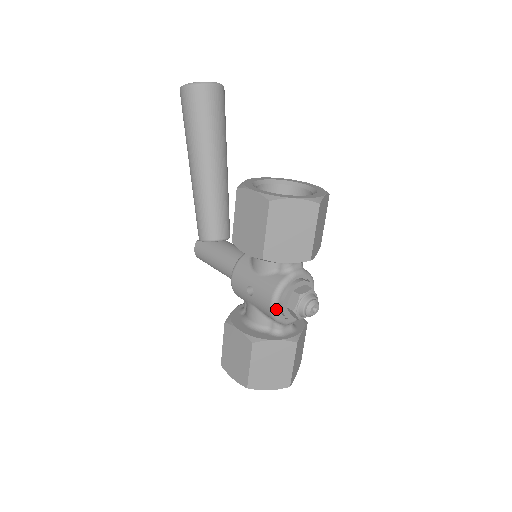
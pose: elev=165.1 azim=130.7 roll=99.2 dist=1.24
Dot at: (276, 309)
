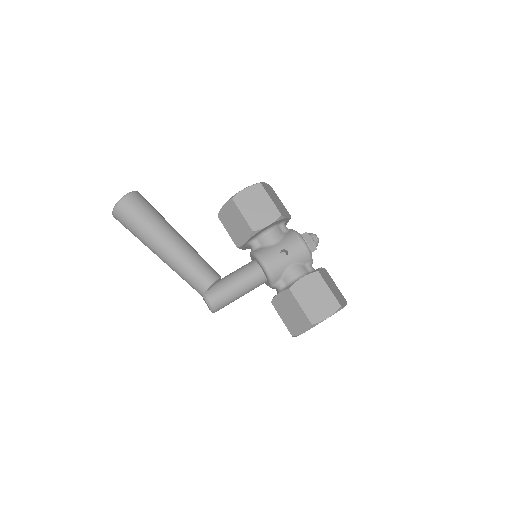
Dot at: (307, 244)
